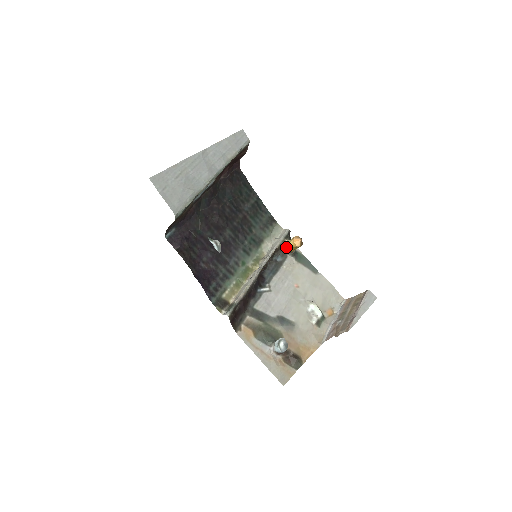
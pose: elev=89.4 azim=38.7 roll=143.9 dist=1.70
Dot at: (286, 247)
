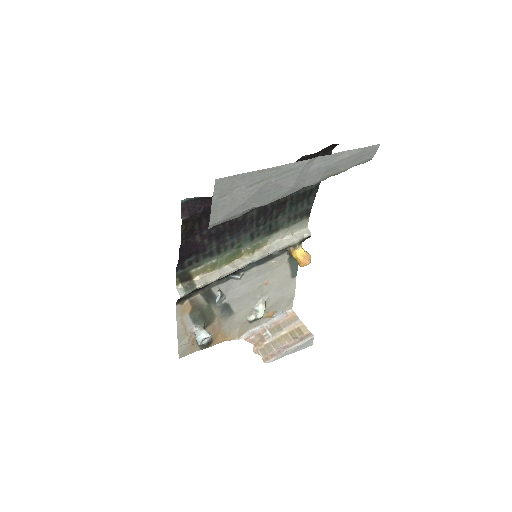
Dot at: (292, 250)
